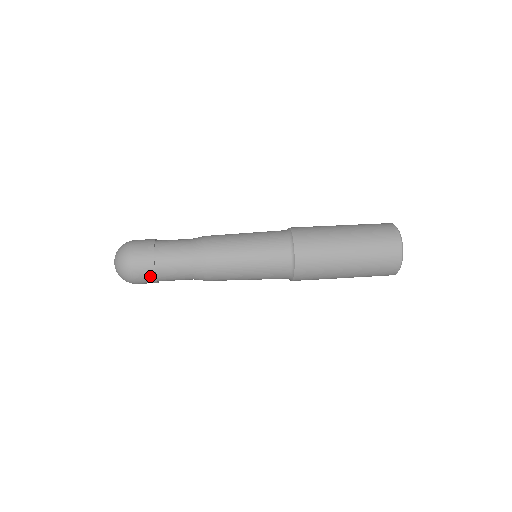
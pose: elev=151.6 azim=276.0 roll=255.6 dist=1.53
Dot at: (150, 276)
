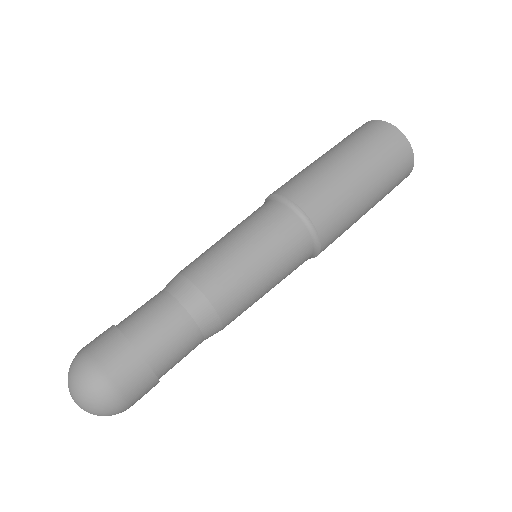
Dot at: (145, 377)
